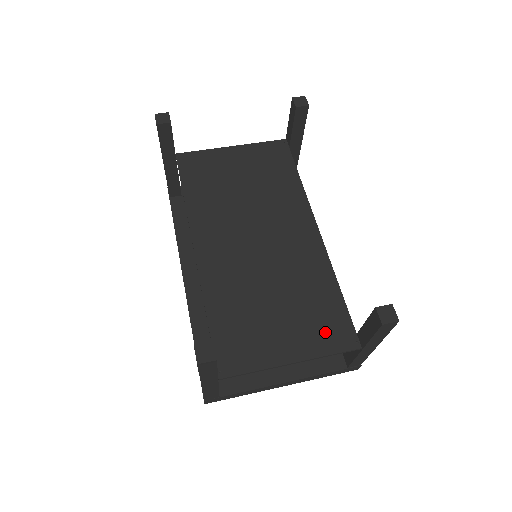
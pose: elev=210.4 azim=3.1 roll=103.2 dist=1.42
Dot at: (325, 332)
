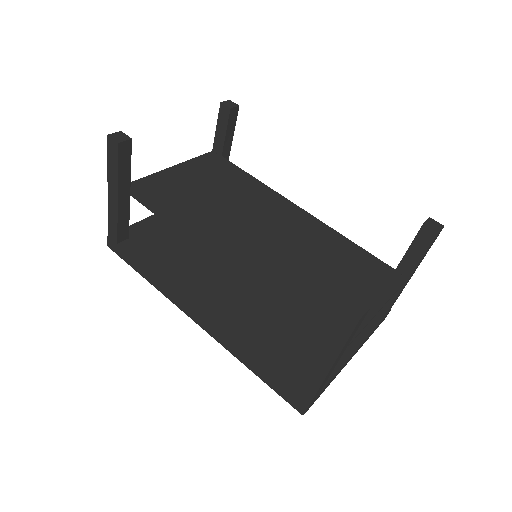
Dot at: (376, 278)
